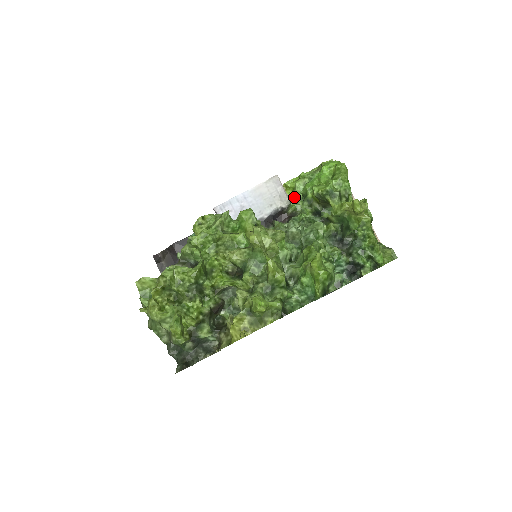
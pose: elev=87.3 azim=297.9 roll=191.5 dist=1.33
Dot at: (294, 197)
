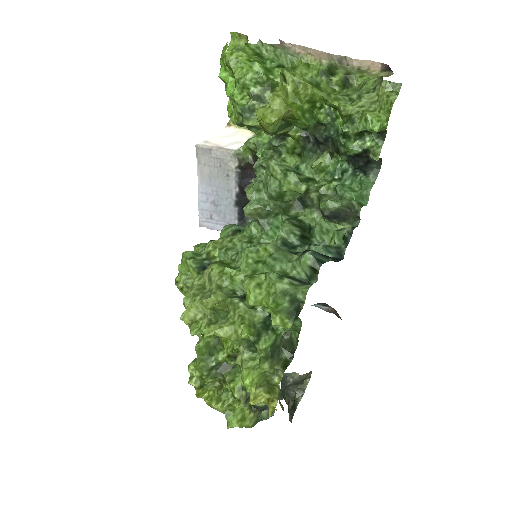
Dot at: occluded
